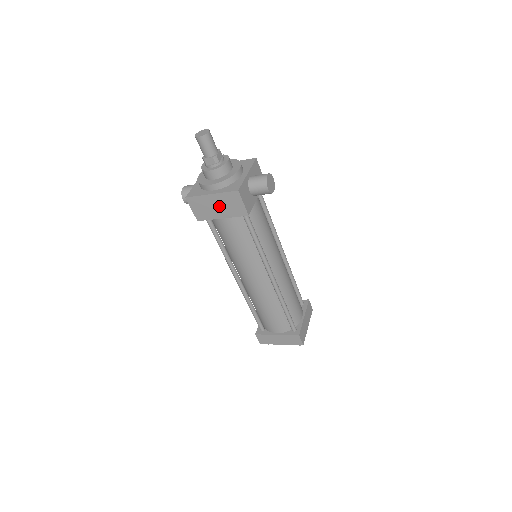
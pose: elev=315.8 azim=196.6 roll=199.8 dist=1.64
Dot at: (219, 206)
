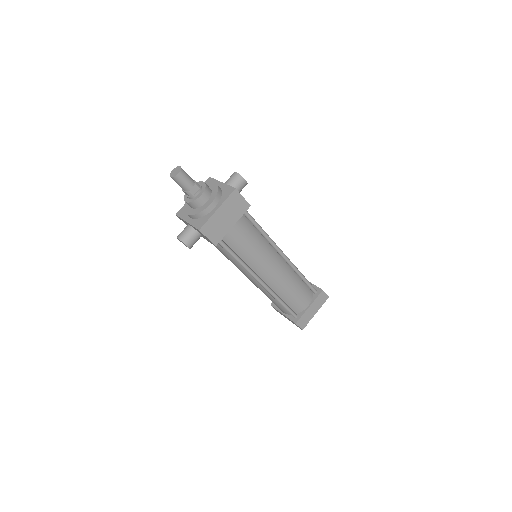
Dot at: (227, 216)
